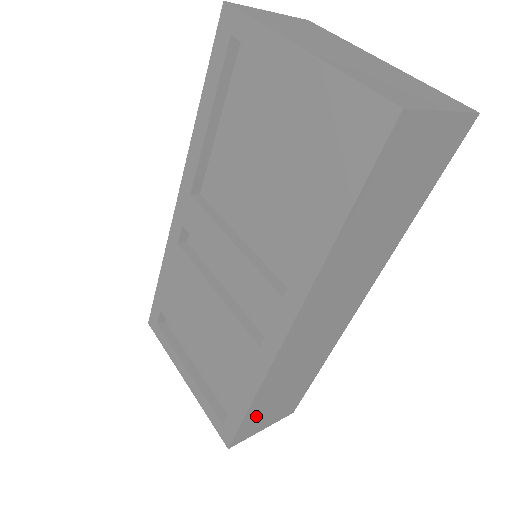
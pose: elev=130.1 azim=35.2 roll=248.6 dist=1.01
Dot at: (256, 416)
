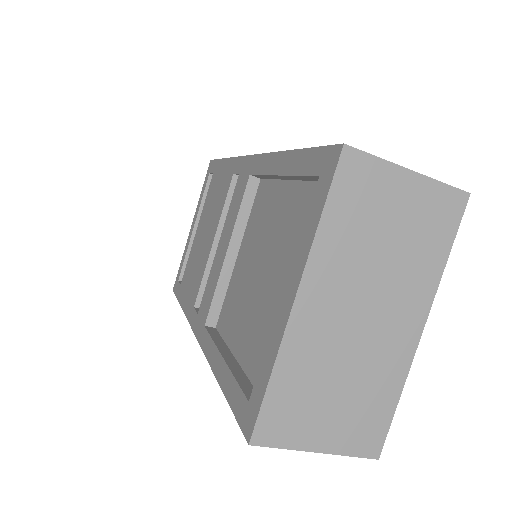
Dot at: occluded
